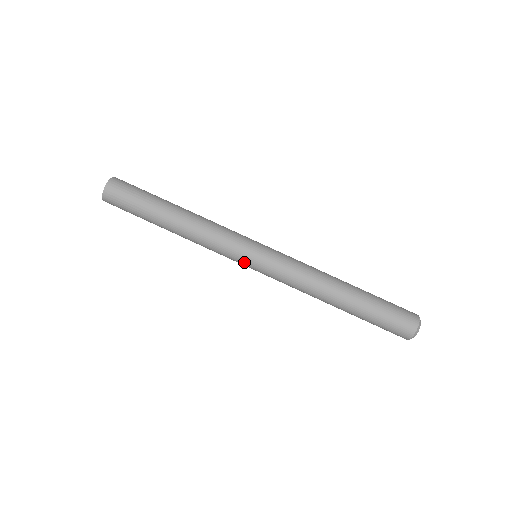
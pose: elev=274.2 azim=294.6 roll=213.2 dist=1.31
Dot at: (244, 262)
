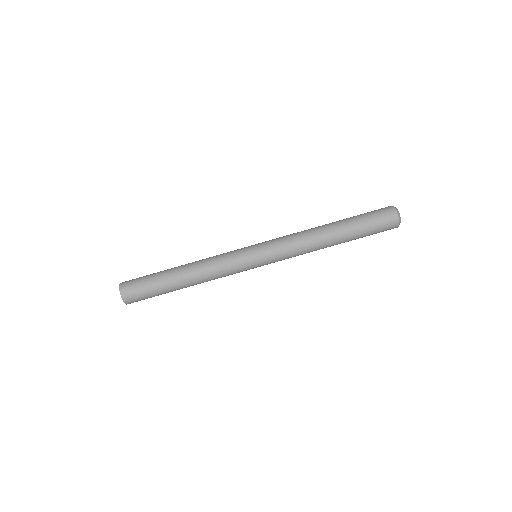
Dot at: (251, 265)
